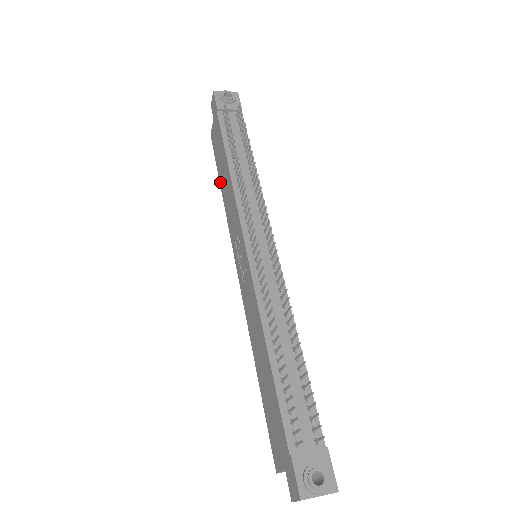
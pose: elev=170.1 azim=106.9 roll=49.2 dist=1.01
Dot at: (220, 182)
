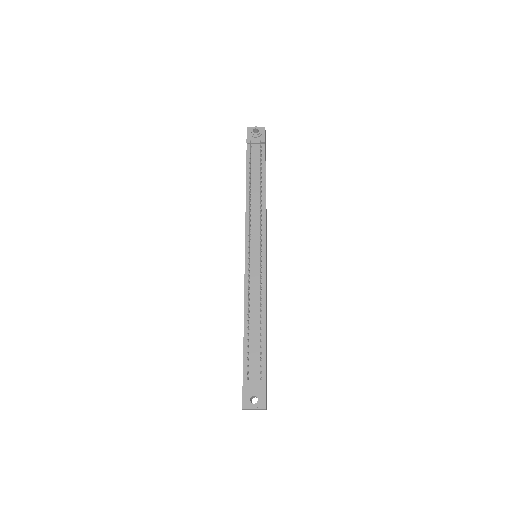
Dot at: occluded
